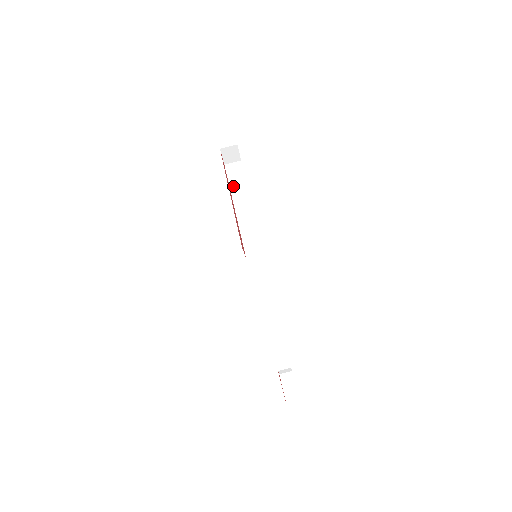
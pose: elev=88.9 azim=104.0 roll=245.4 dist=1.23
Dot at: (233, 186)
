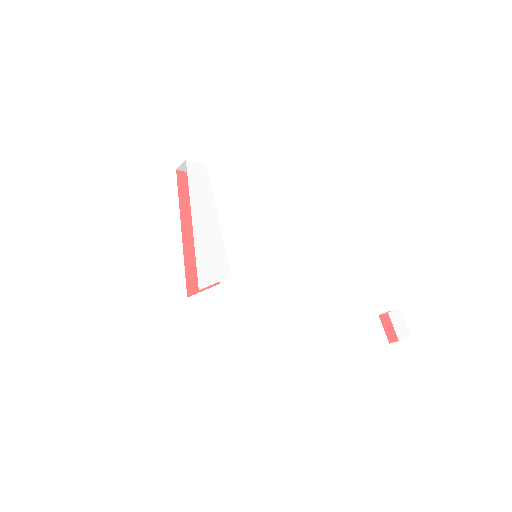
Dot at: occluded
